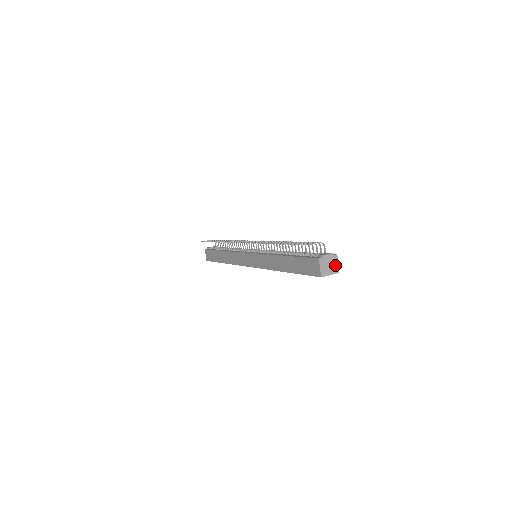
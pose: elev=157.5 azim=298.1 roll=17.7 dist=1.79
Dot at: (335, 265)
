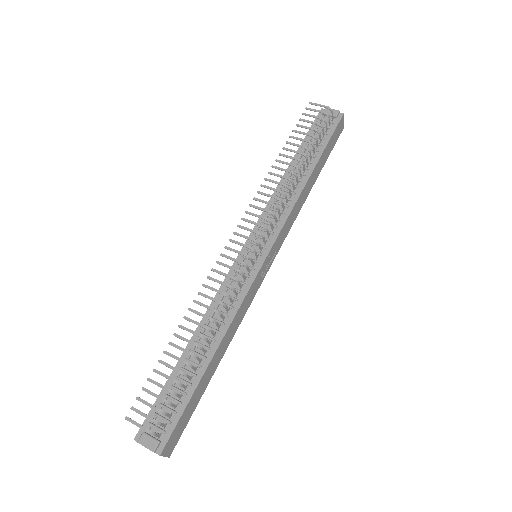
Dot at: occluded
